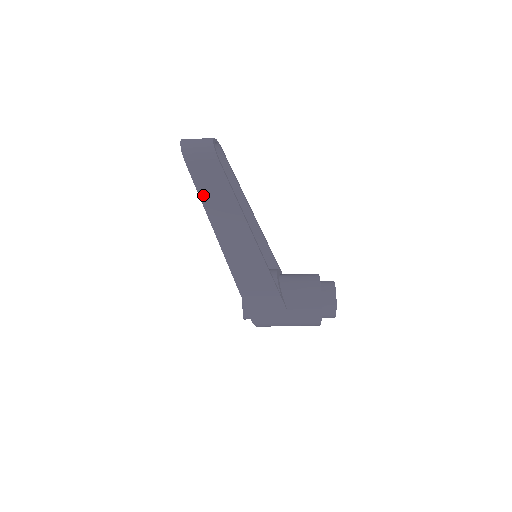
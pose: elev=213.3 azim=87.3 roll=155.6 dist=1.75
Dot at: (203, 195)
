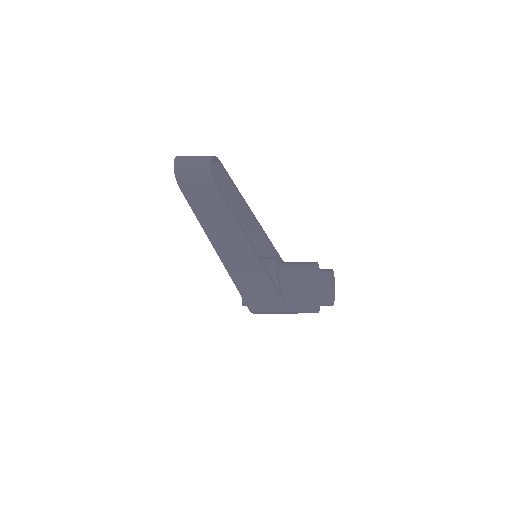
Dot at: (201, 217)
